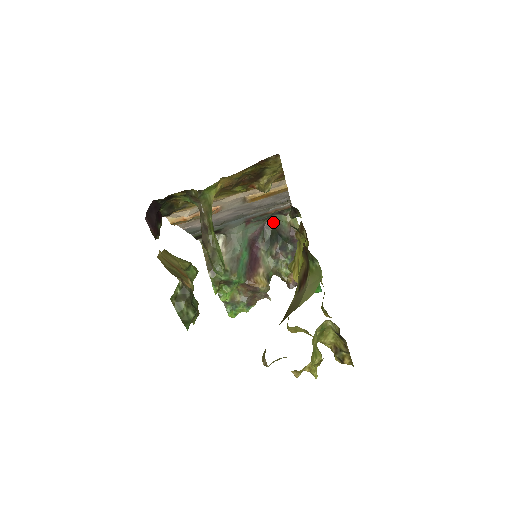
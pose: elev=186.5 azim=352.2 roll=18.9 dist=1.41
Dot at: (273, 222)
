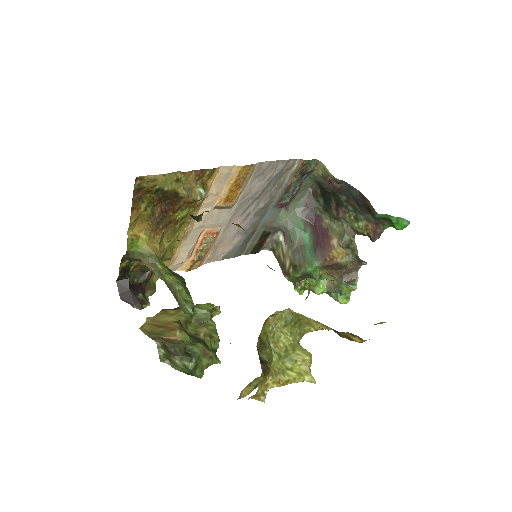
Dot at: (316, 183)
